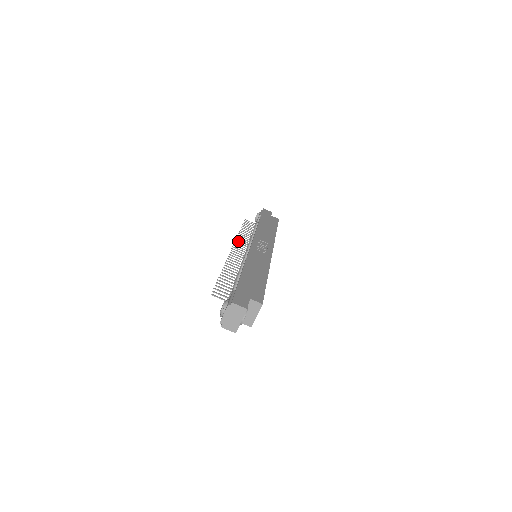
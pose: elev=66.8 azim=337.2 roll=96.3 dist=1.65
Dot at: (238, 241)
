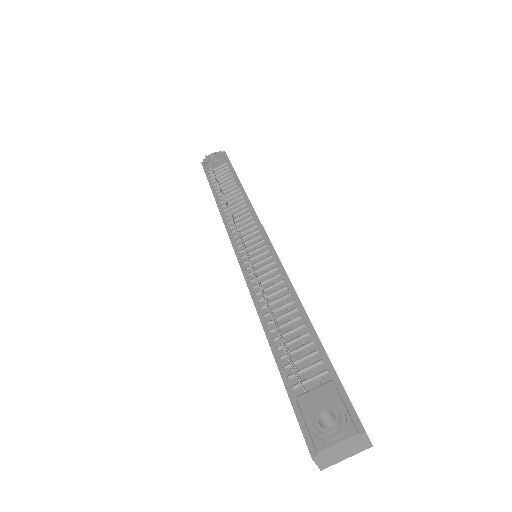
Dot at: (228, 209)
